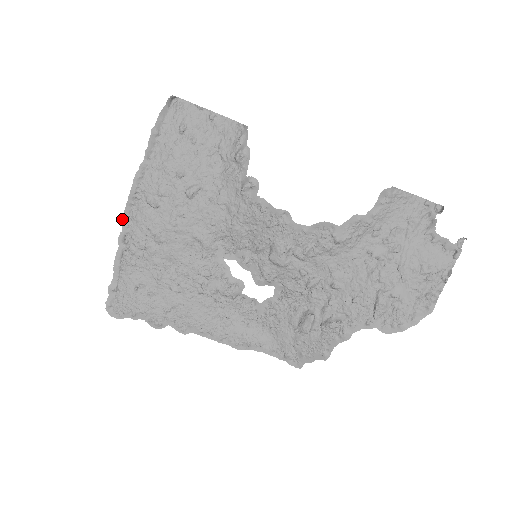
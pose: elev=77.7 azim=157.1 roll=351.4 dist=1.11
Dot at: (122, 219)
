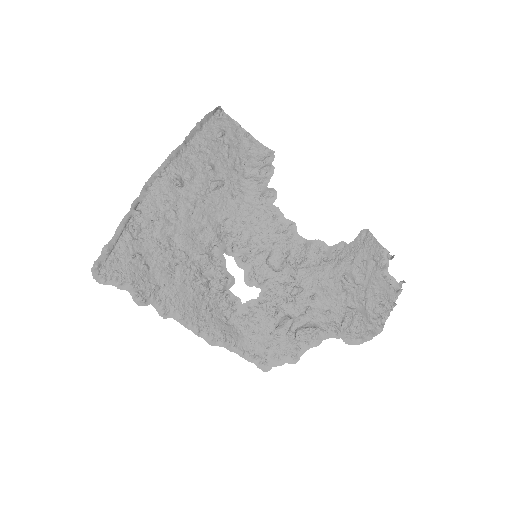
Dot at: (143, 186)
